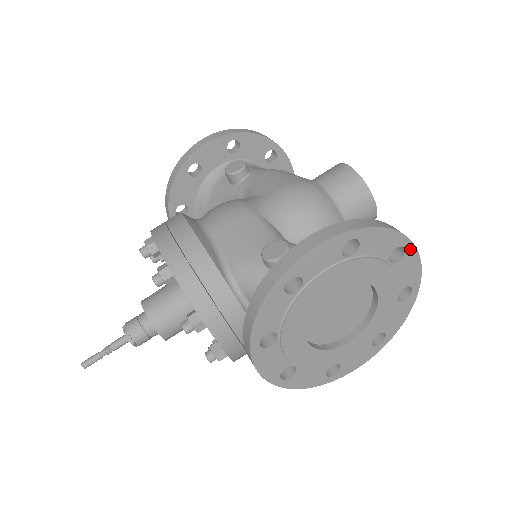
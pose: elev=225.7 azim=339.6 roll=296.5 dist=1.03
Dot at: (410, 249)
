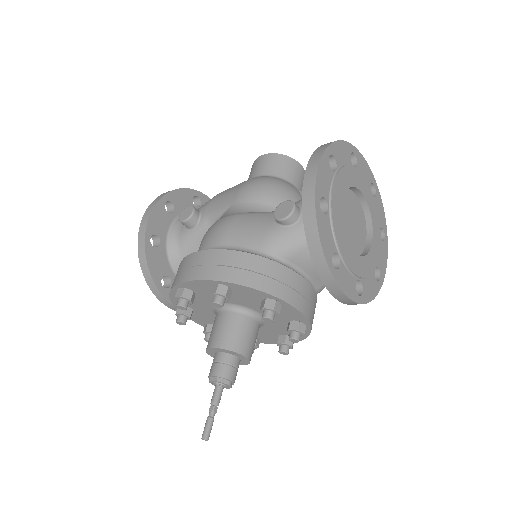
Dot at: (356, 153)
